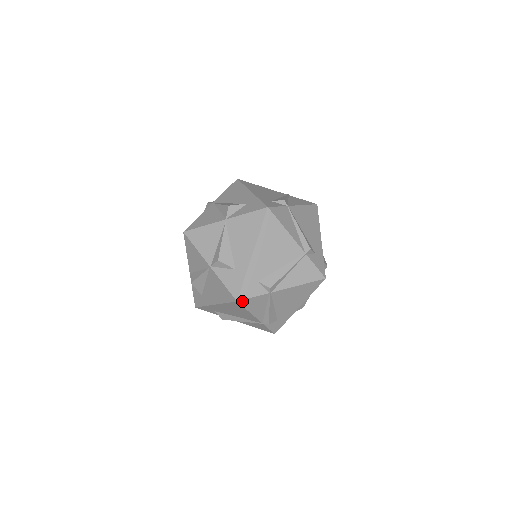
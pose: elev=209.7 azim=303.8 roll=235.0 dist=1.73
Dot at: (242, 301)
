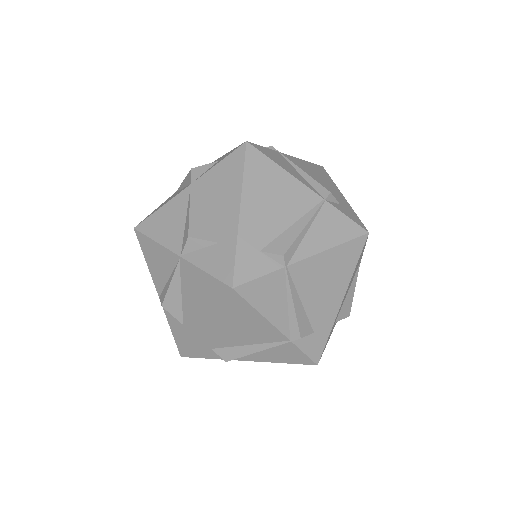
Dot at: (189, 356)
